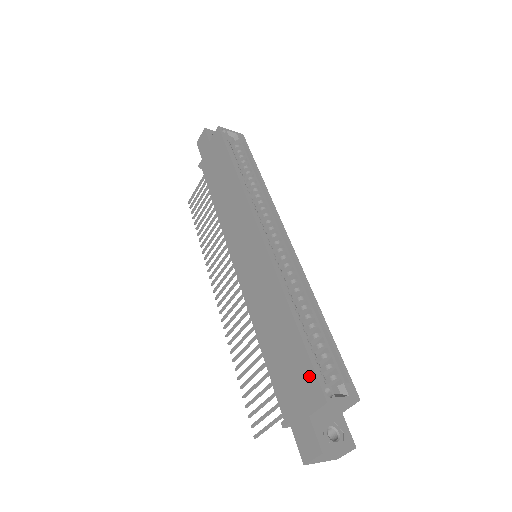
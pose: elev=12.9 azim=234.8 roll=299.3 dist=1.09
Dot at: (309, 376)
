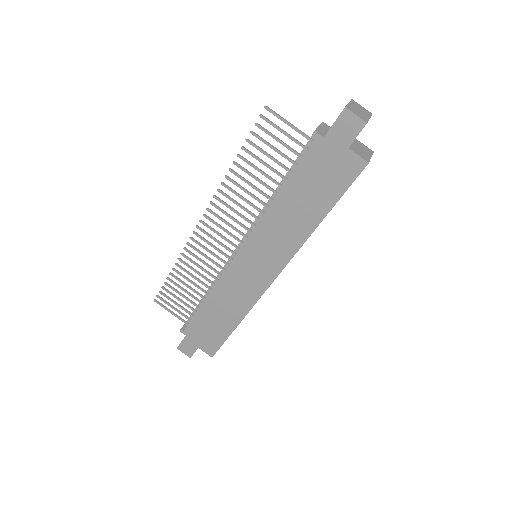
Dot at: (215, 345)
